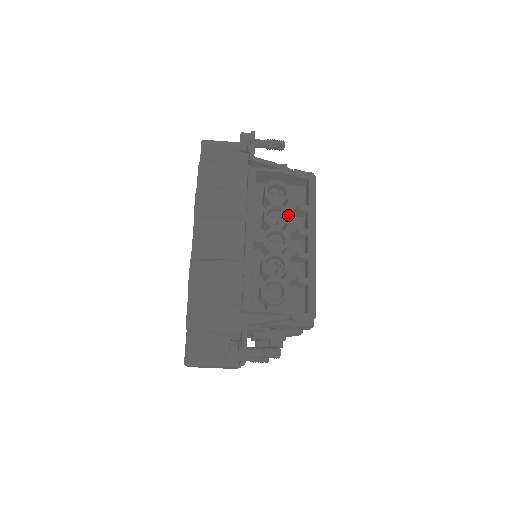
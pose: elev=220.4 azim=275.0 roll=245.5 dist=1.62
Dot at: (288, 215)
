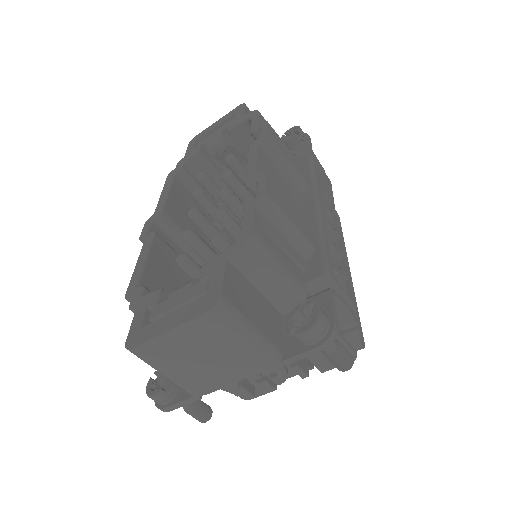
Dot at: (335, 223)
